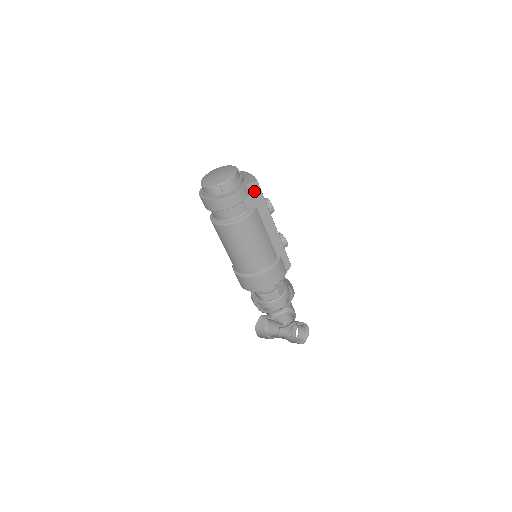
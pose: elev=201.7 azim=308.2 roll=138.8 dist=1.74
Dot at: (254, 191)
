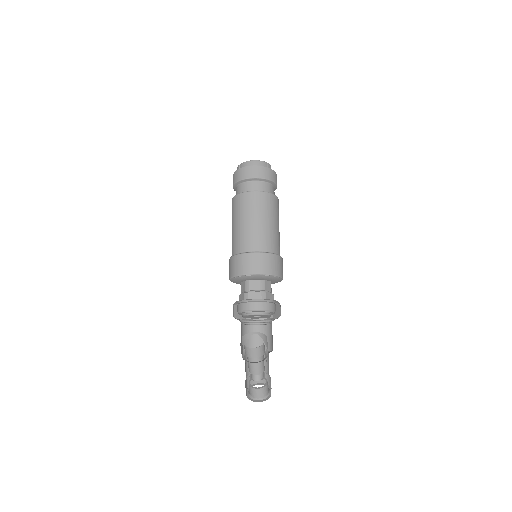
Dot at: occluded
